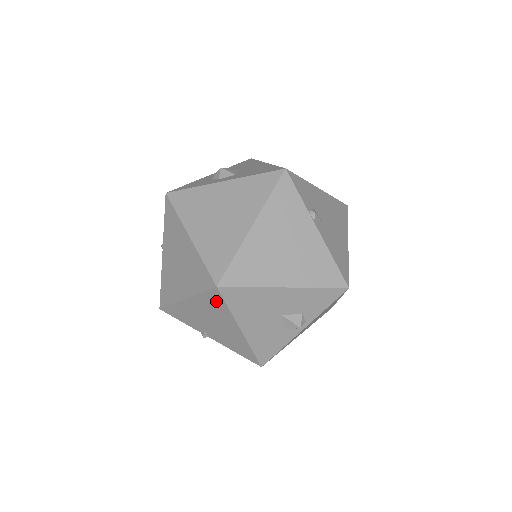
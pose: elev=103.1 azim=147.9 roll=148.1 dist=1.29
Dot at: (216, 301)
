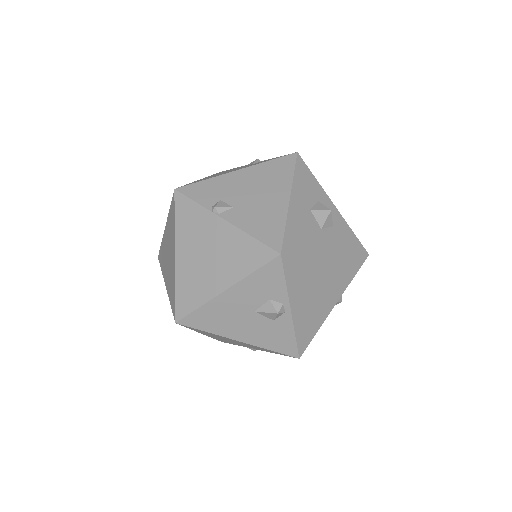
Dot at: (197, 330)
